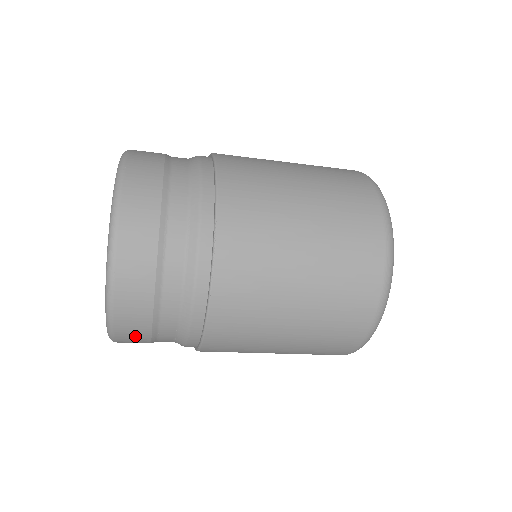
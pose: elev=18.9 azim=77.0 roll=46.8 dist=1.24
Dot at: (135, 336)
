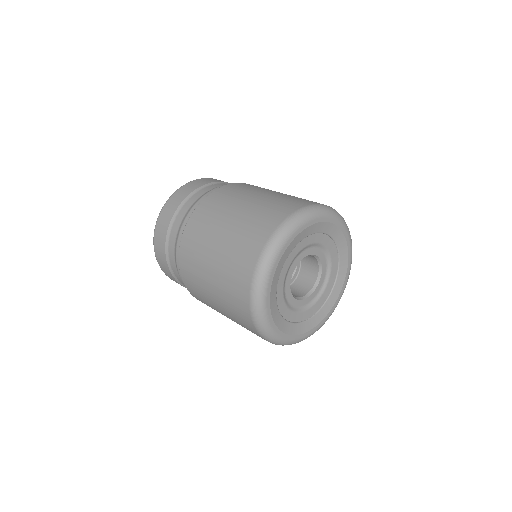
Dot at: occluded
